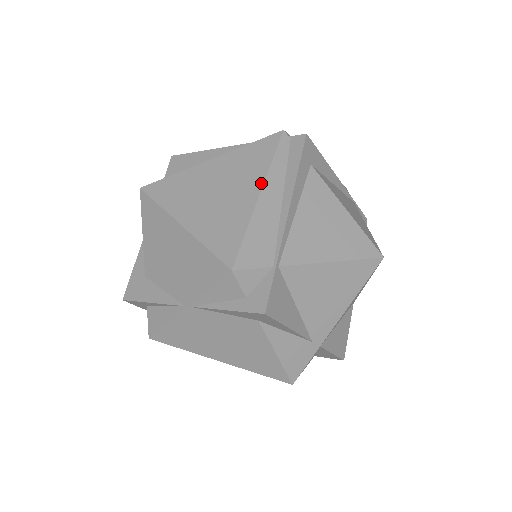
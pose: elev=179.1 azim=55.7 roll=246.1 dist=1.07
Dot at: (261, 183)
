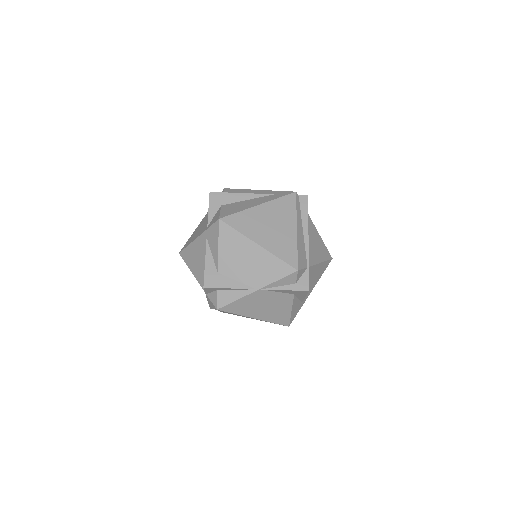
Dot at: (295, 223)
